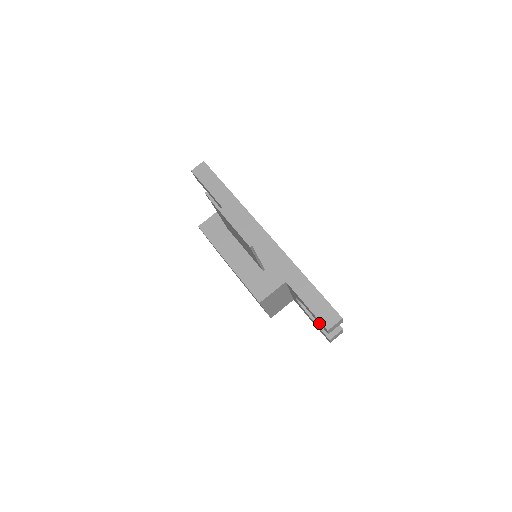
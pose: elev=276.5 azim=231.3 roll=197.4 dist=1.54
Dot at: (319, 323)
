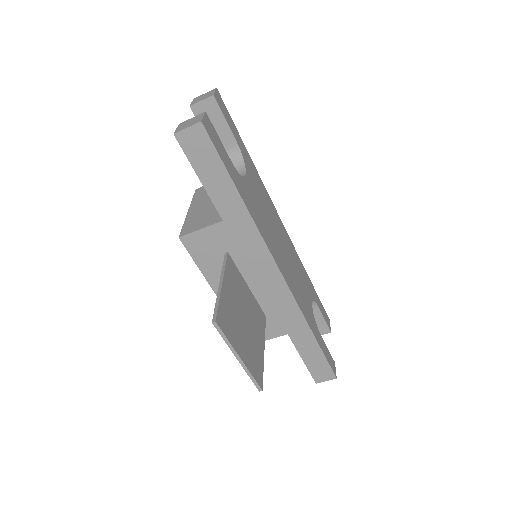
Dot at: occluded
